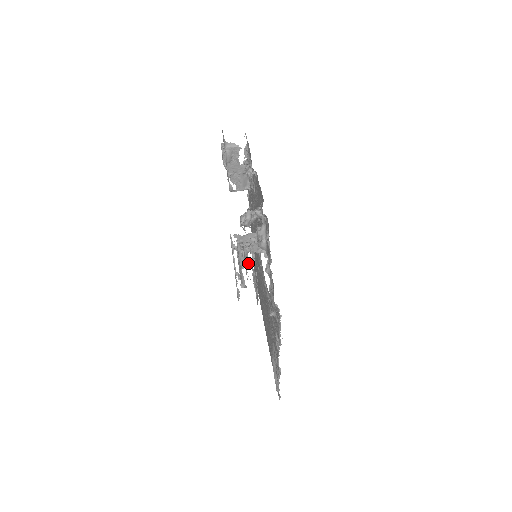
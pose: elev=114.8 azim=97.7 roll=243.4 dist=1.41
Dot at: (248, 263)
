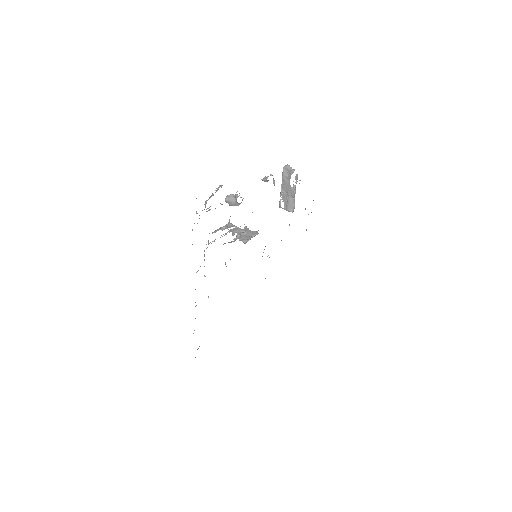
Dot at: occluded
